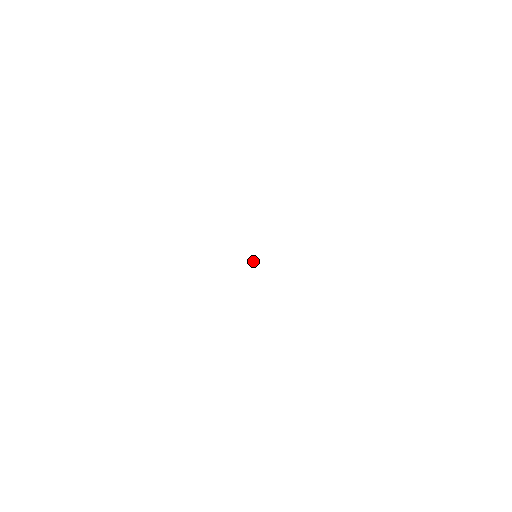
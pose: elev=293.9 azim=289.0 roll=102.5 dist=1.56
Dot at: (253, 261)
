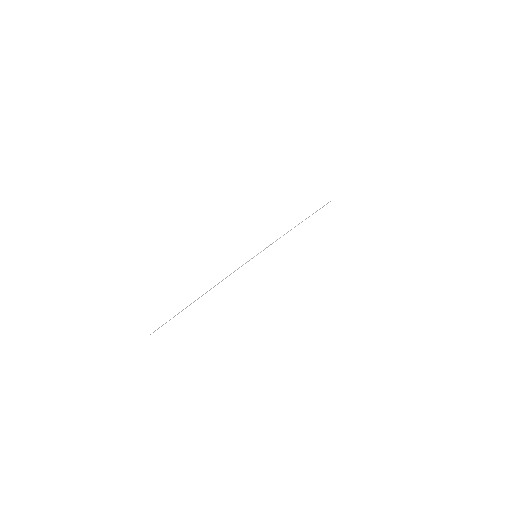
Dot at: (253, 257)
